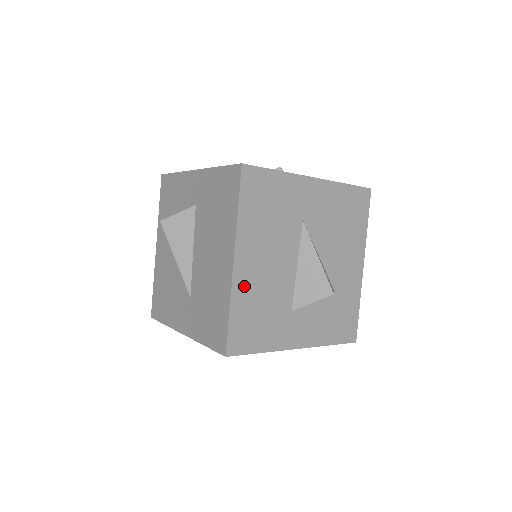
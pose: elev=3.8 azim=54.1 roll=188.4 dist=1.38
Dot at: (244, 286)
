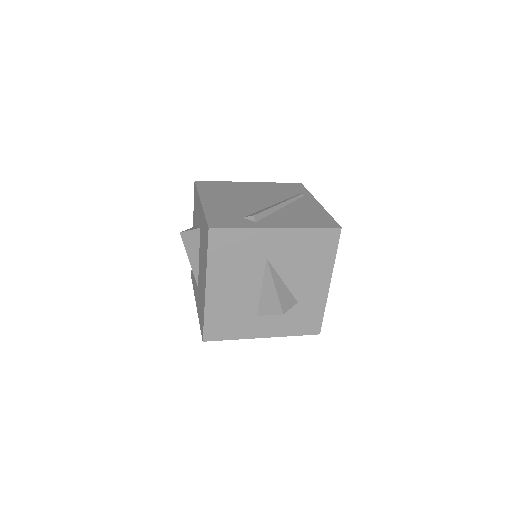
Dot at: (215, 303)
